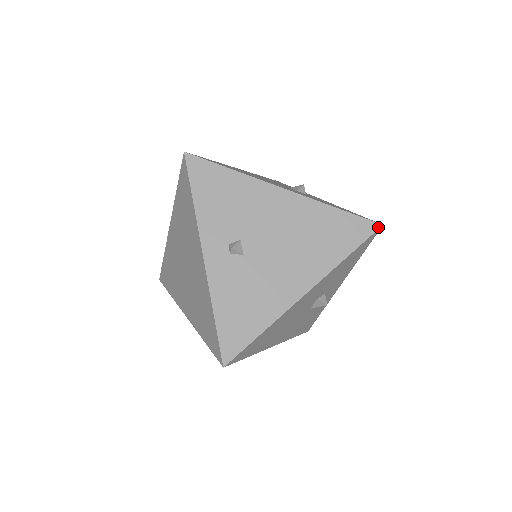
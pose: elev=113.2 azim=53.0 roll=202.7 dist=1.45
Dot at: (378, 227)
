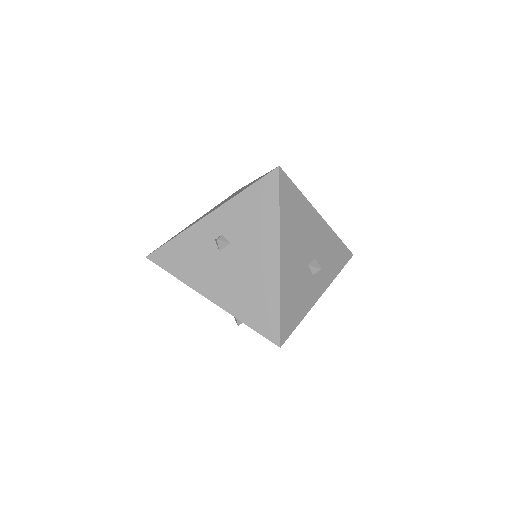
Dot at: (351, 253)
